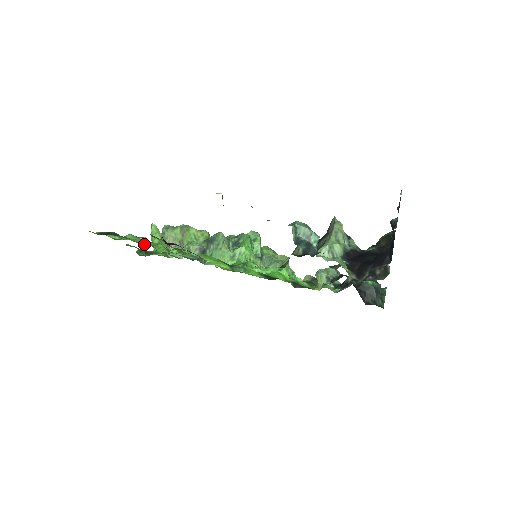
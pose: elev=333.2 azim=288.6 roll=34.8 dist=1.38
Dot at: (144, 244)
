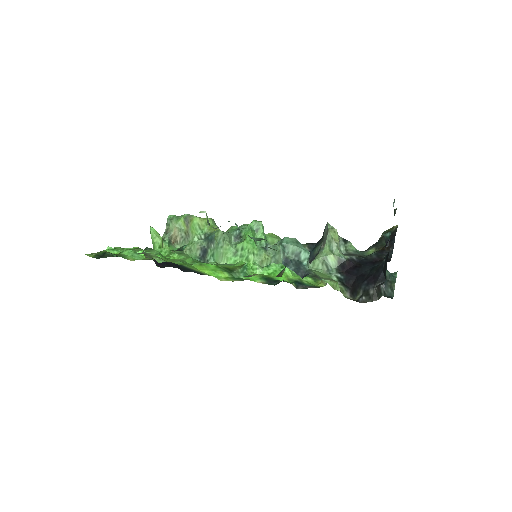
Dot at: (141, 259)
